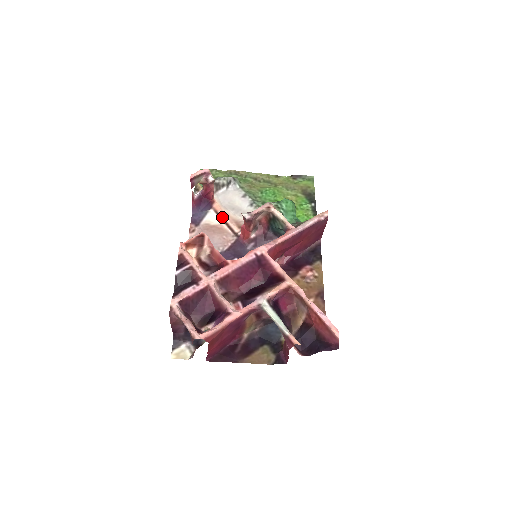
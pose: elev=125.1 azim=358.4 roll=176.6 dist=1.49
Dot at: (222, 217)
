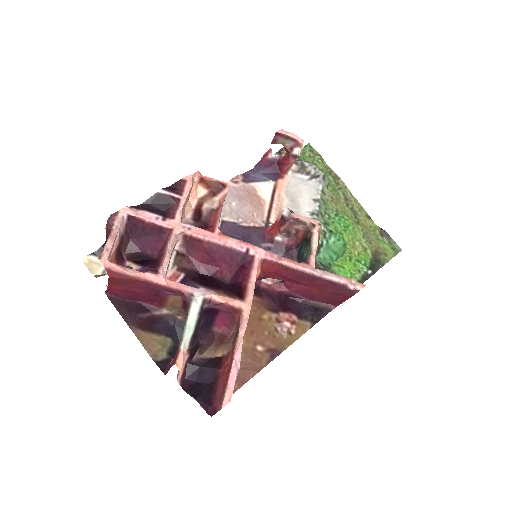
Dot at: (274, 197)
